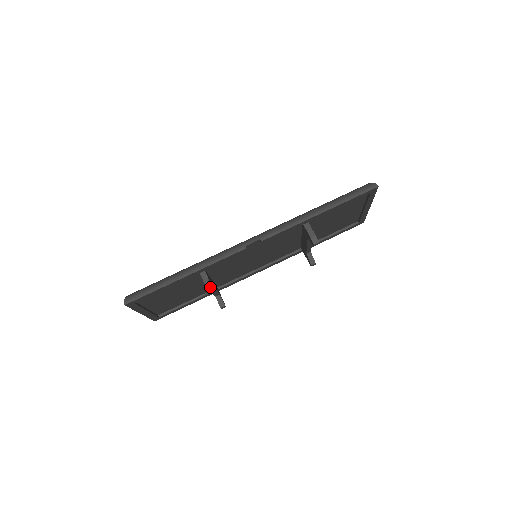
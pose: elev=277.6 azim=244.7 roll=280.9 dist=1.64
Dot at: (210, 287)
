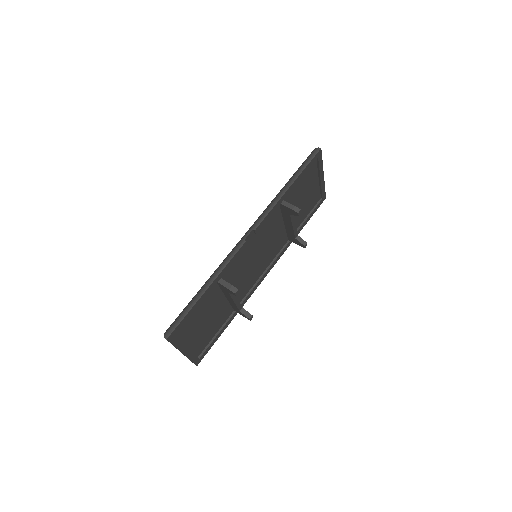
Dot at: (233, 288)
